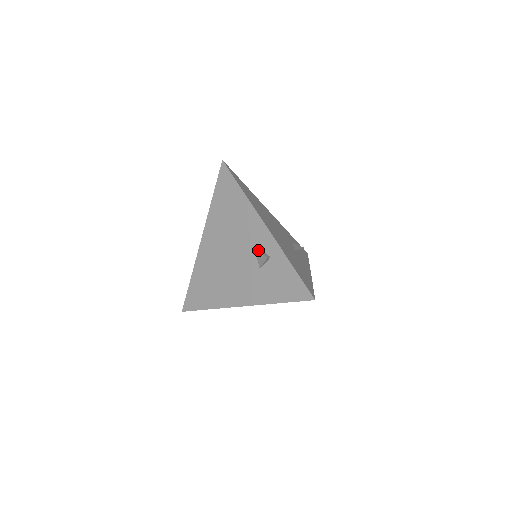
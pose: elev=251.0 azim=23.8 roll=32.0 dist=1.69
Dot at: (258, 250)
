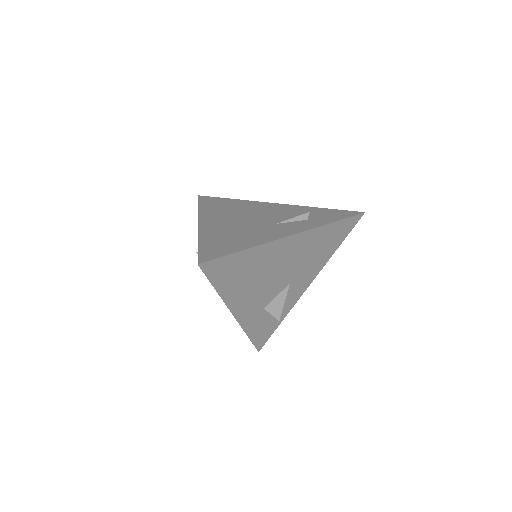
Dot at: occluded
